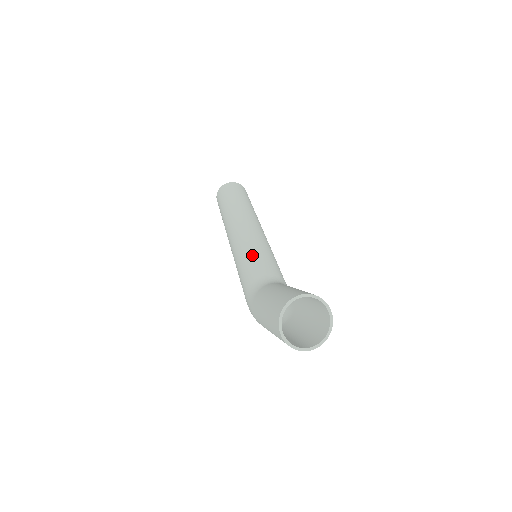
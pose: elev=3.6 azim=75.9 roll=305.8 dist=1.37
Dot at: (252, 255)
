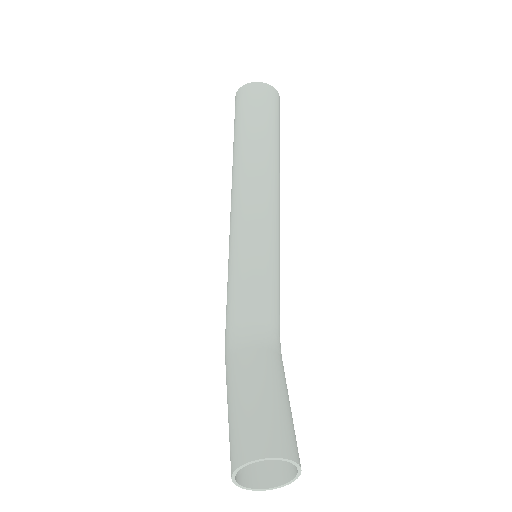
Dot at: (247, 271)
